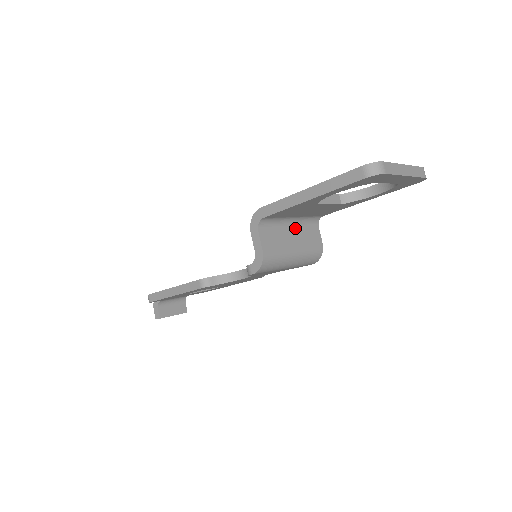
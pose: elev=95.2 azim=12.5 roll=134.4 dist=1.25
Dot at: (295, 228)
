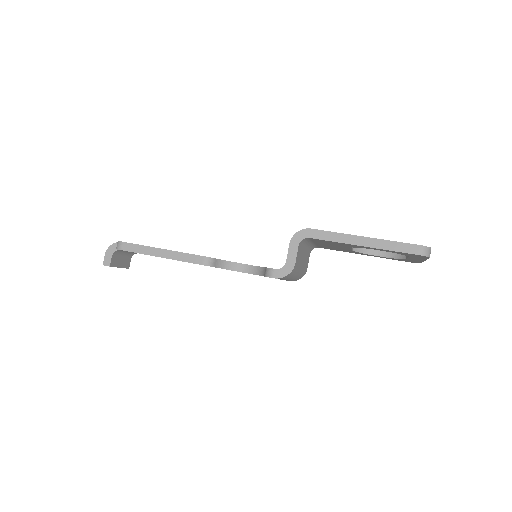
Dot at: (306, 250)
